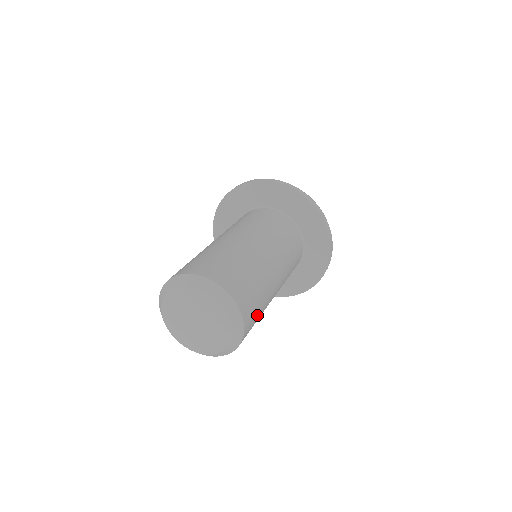
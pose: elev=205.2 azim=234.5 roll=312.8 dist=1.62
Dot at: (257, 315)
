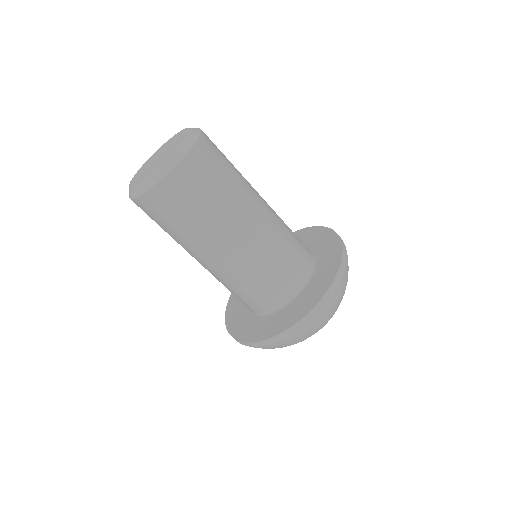
Dot at: (218, 174)
